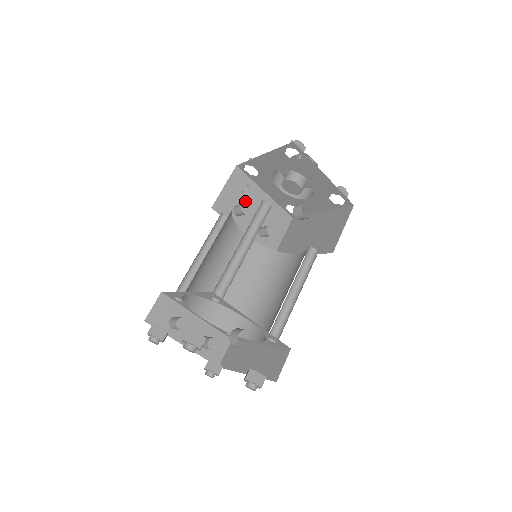
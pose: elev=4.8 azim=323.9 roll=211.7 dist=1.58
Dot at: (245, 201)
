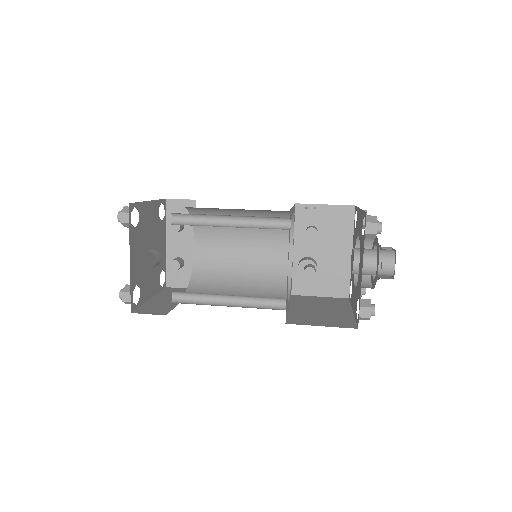
Dot at: (327, 234)
